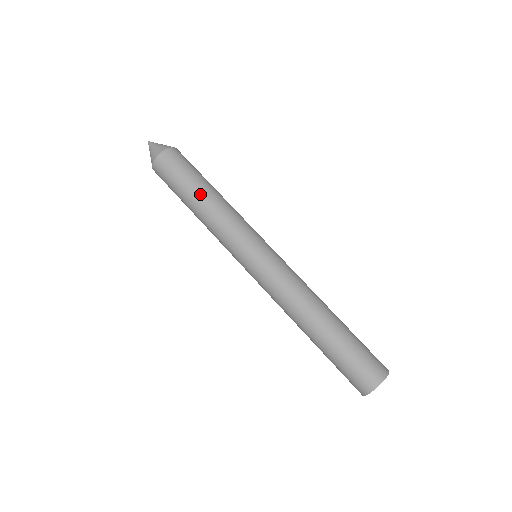
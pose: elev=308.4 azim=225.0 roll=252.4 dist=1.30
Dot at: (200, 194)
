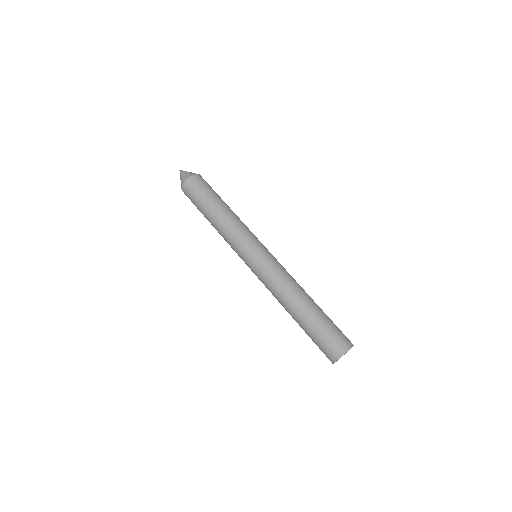
Dot at: (212, 212)
